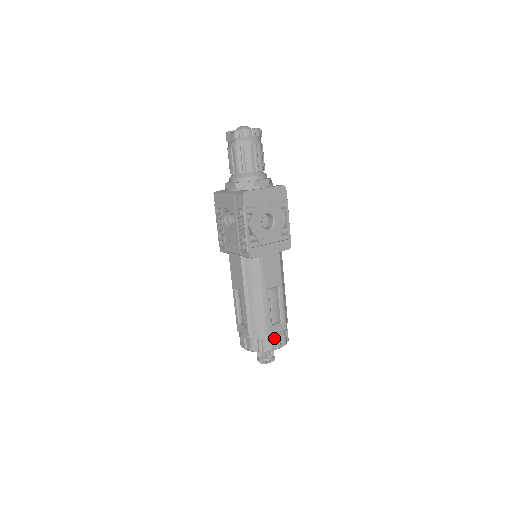
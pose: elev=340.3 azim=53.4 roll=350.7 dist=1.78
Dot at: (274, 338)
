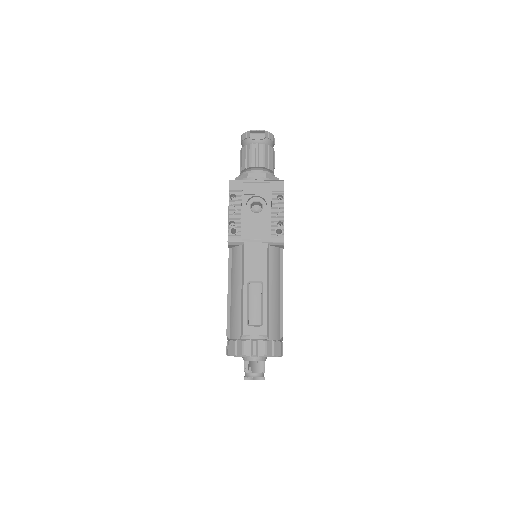
Dot at: (281, 342)
